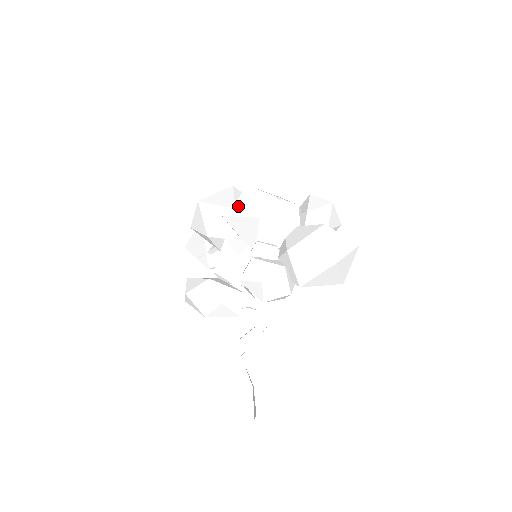
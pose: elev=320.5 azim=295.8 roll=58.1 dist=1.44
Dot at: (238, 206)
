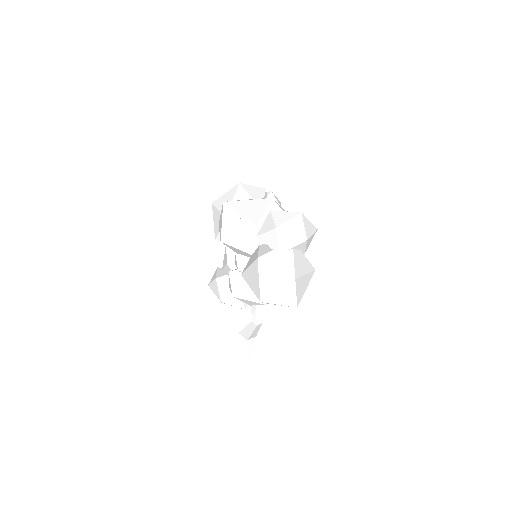
Dot at: (220, 220)
